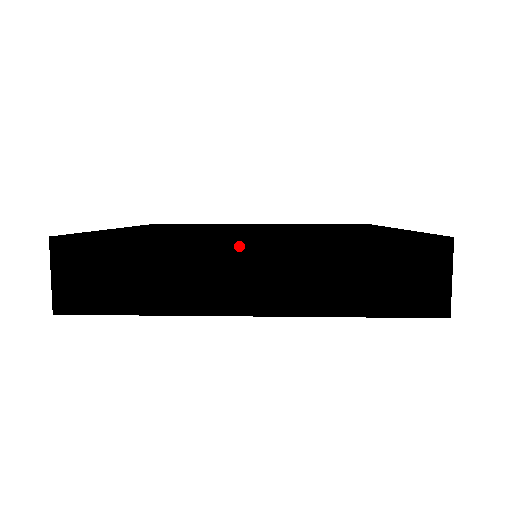
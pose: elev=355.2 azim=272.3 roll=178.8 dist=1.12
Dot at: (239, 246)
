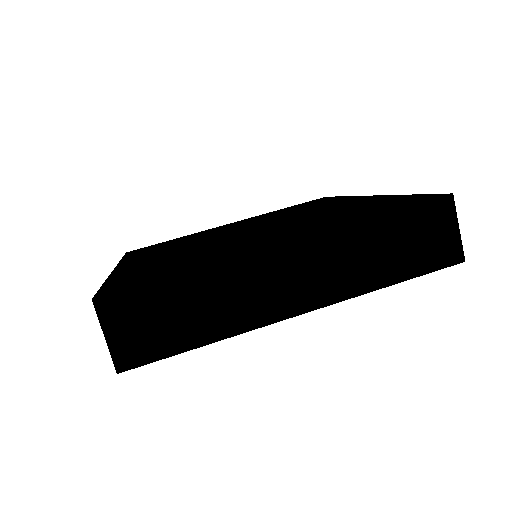
Dot at: (279, 253)
